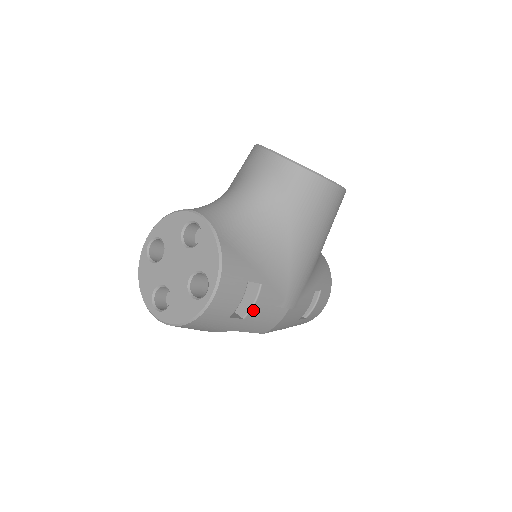
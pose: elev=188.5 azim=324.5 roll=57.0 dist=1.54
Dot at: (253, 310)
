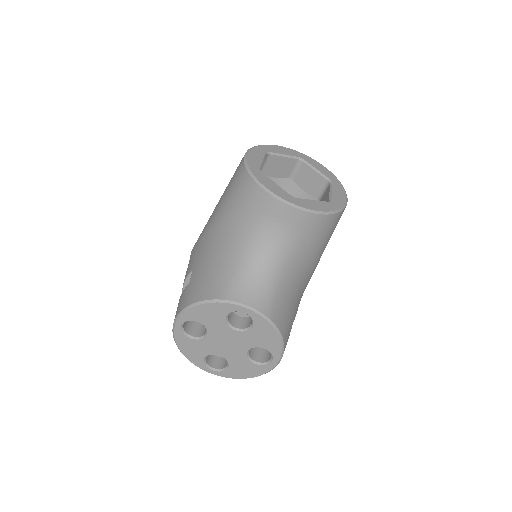
Dot at: occluded
